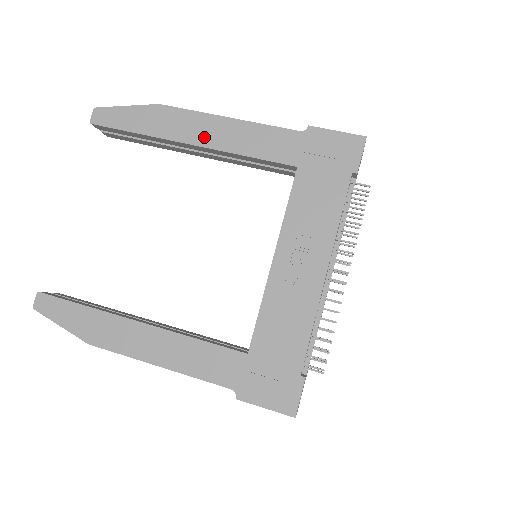
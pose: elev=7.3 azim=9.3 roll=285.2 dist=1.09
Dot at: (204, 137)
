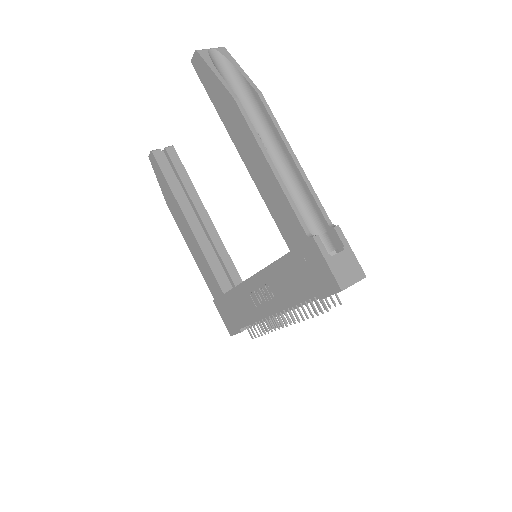
Dot at: (250, 161)
